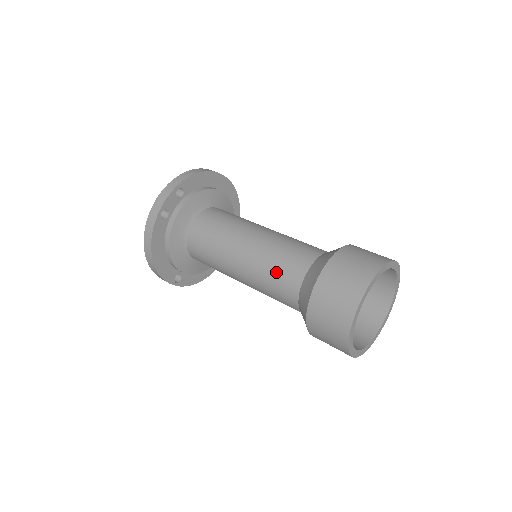
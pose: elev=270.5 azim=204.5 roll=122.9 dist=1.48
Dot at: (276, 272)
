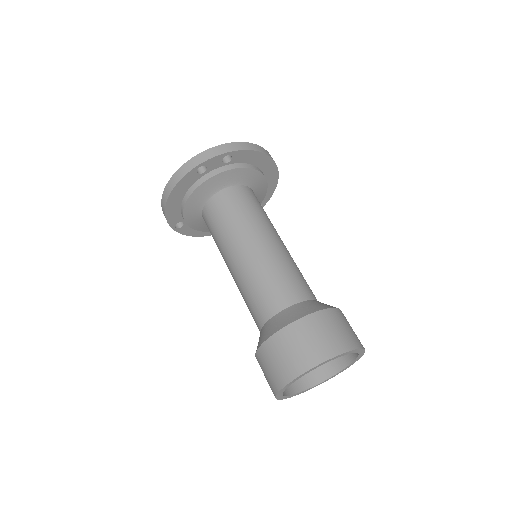
Dot at: (262, 288)
